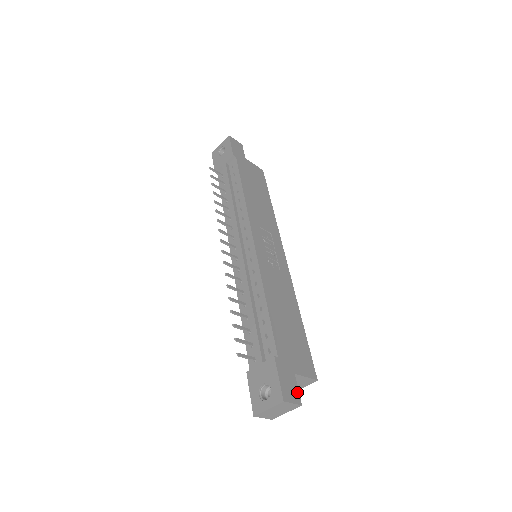
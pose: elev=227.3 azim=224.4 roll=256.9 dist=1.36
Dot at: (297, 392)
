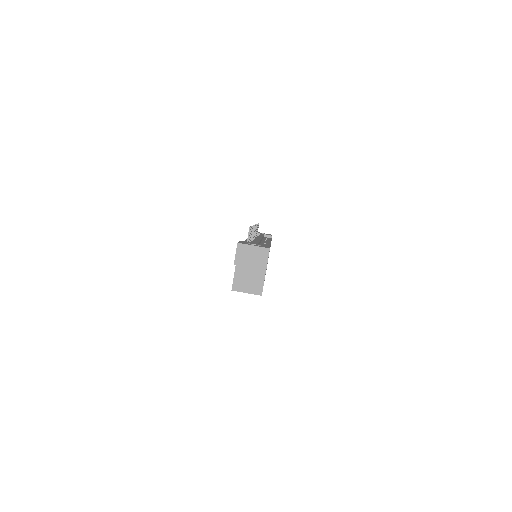
Dot at: occluded
